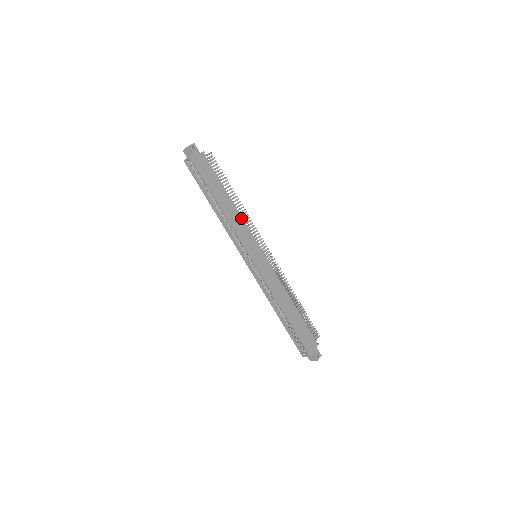
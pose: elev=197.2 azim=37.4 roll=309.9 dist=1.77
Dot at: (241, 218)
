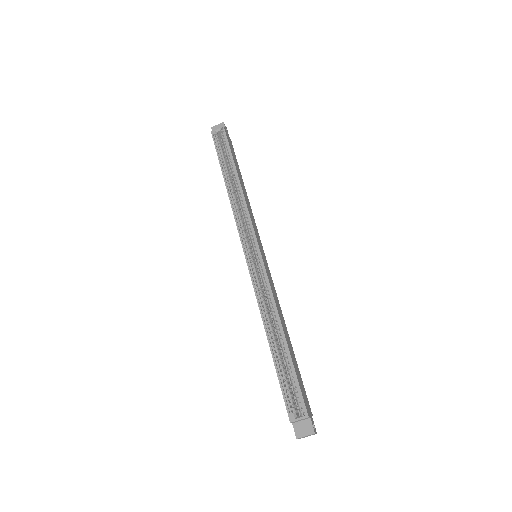
Dot at: (251, 210)
